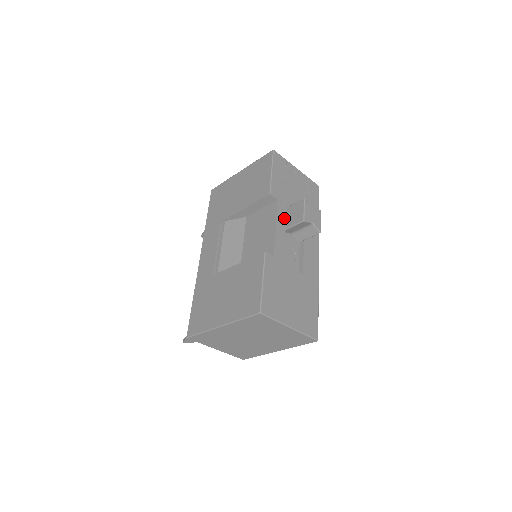
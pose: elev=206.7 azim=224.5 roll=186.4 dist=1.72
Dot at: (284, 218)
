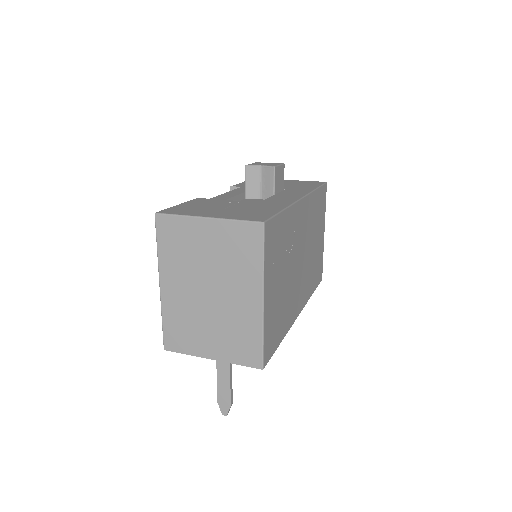
Dot at: occluded
